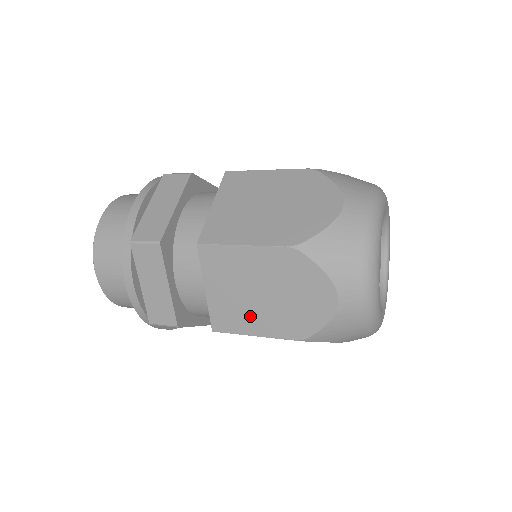
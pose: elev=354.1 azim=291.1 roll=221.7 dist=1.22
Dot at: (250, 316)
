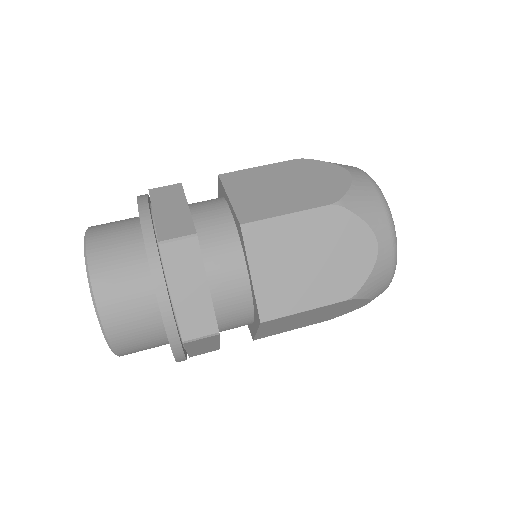
Dot at: occluded
